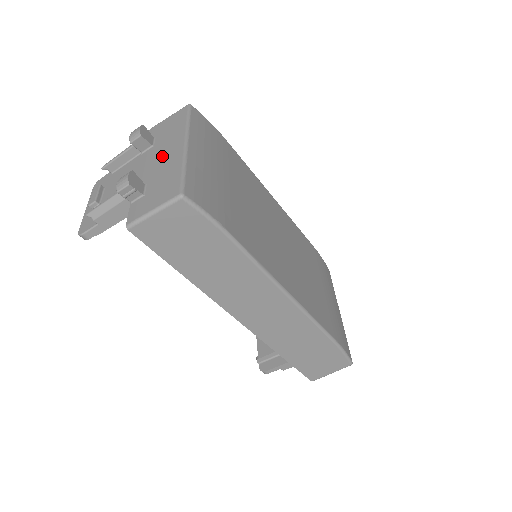
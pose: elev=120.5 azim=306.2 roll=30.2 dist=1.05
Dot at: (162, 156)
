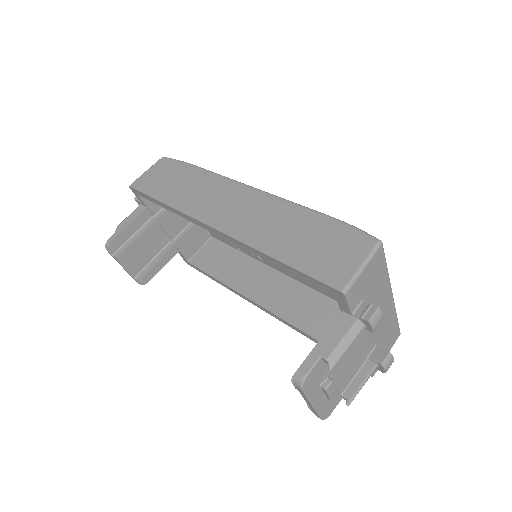
Dot at: occluded
